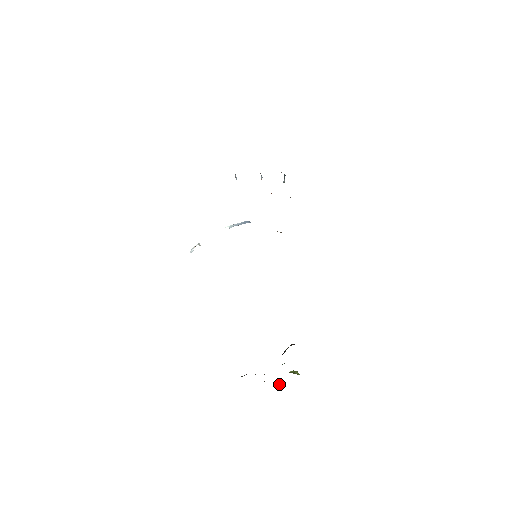
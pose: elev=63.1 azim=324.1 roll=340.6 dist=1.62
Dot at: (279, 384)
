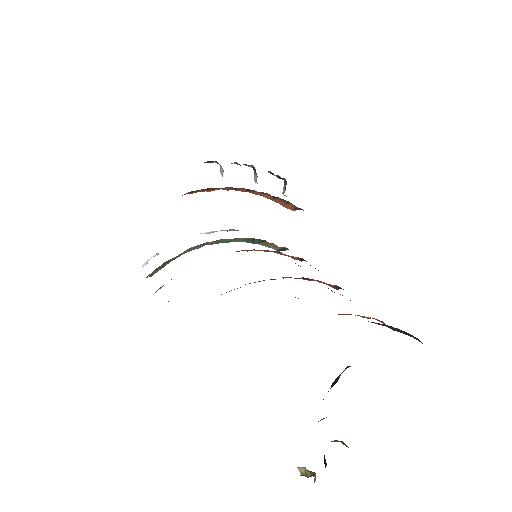
Dot at: (307, 470)
